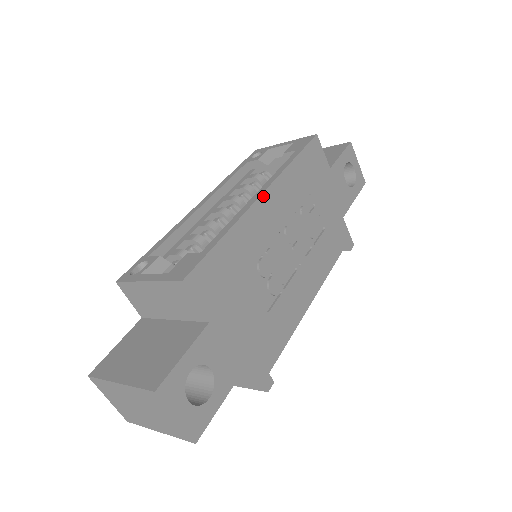
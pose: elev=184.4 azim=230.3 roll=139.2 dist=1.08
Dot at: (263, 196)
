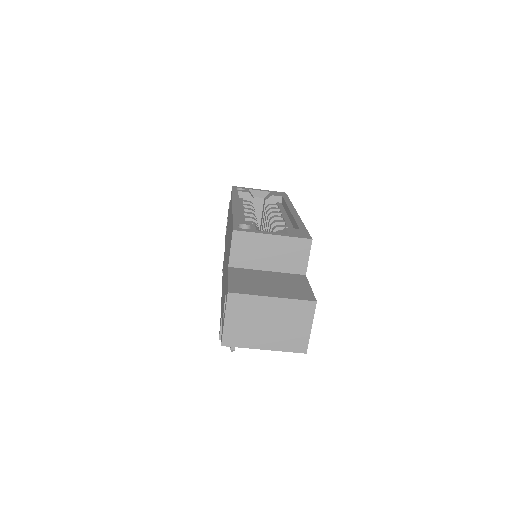
Dot at: occluded
